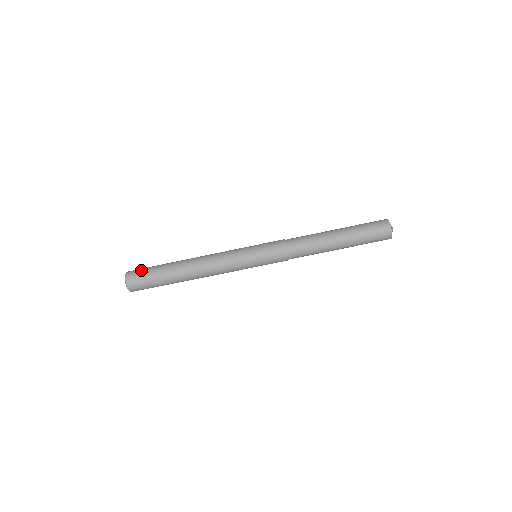
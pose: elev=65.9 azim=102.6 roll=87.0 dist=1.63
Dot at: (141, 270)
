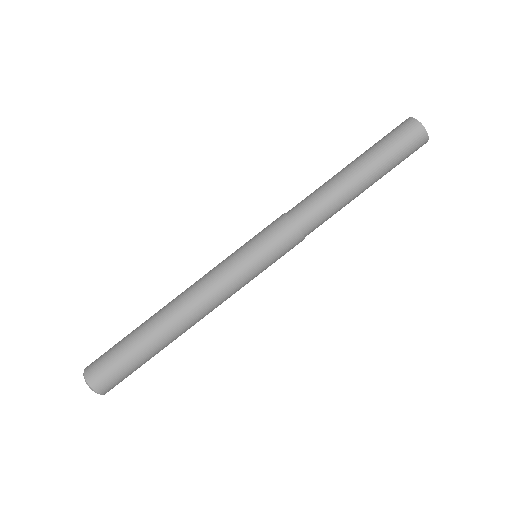
Dot at: occluded
